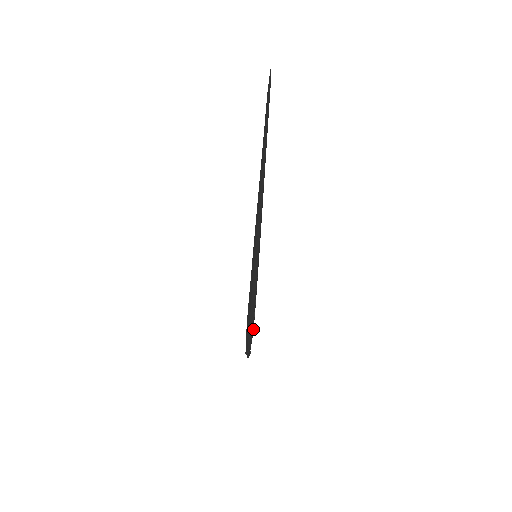
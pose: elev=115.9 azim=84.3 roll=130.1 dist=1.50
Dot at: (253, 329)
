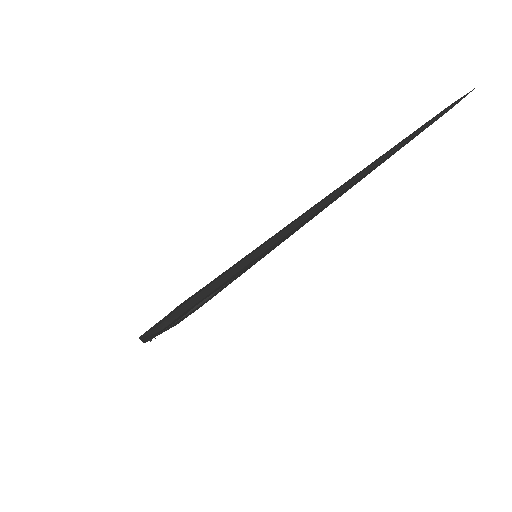
Dot at: (179, 321)
